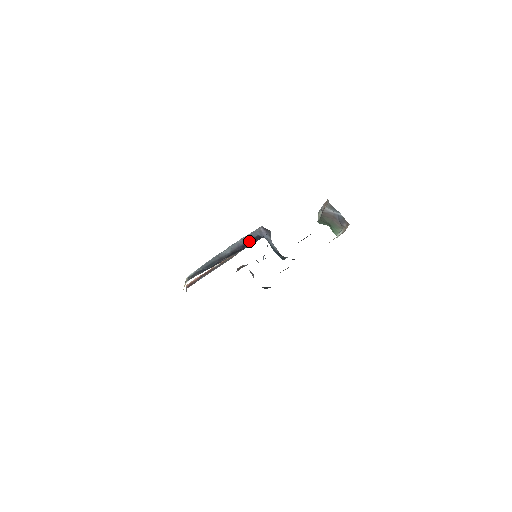
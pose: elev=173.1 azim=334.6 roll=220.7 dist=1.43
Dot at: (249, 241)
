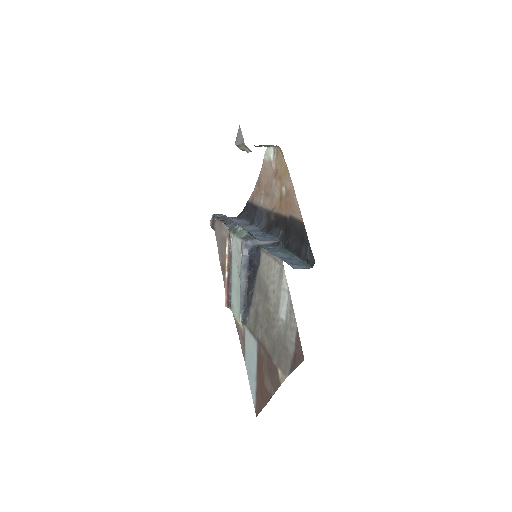
Dot at: (249, 262)
